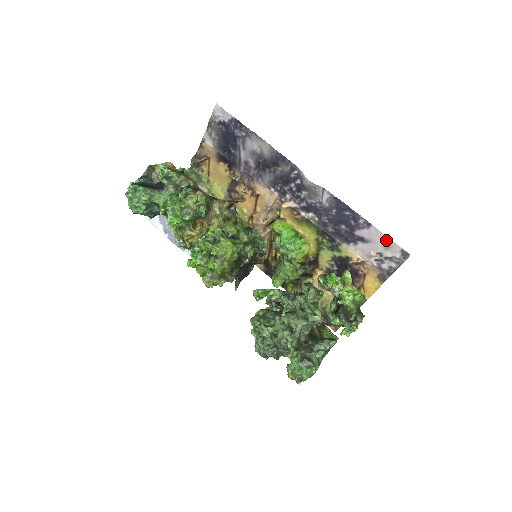
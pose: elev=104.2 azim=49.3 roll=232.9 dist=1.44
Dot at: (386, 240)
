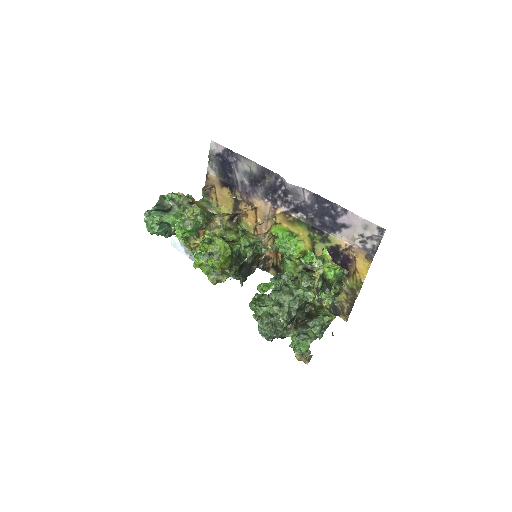
Dot at: (363, 221)
